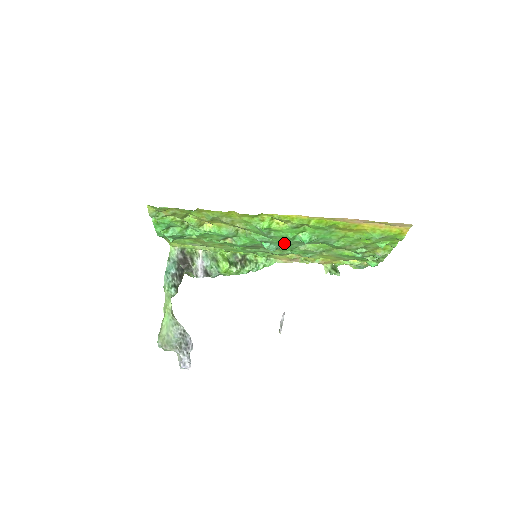
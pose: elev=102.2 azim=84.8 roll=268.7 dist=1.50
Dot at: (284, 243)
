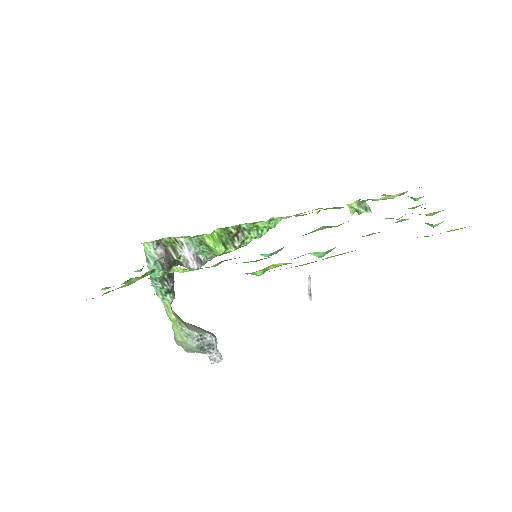
Dot at: occluded
